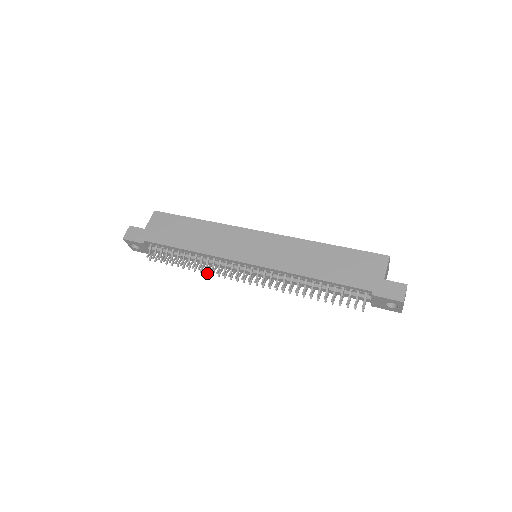
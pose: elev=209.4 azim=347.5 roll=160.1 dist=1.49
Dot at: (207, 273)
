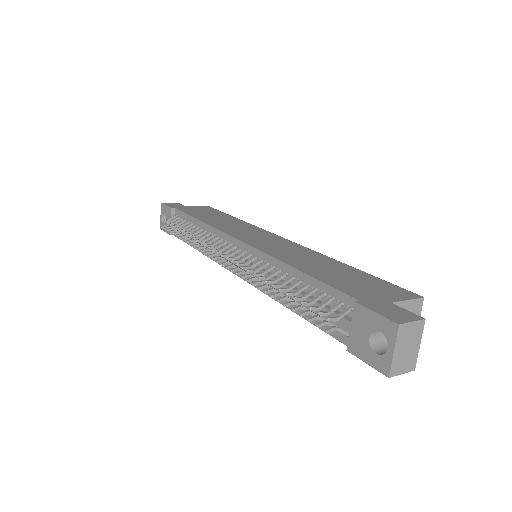
Dot at: (194, 246)
